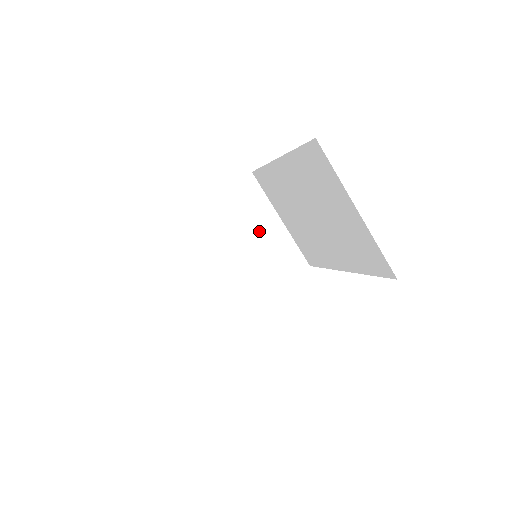
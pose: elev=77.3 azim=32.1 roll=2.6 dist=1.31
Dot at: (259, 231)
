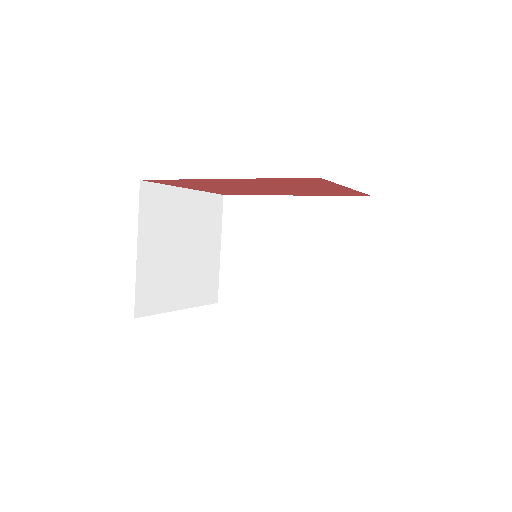
Dot at: (206, 245)
